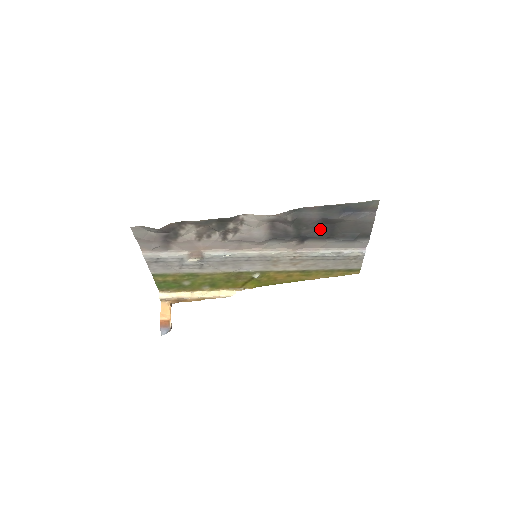
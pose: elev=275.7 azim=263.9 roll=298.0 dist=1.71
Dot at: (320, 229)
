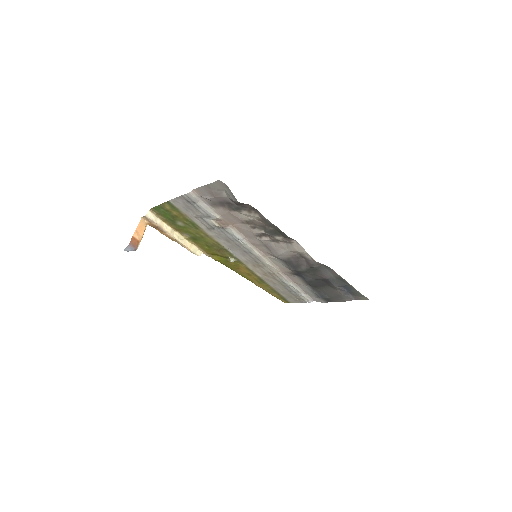
Dot at: (315, 279)
